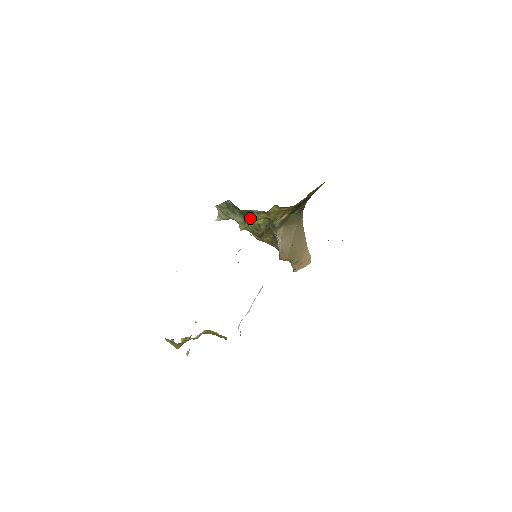
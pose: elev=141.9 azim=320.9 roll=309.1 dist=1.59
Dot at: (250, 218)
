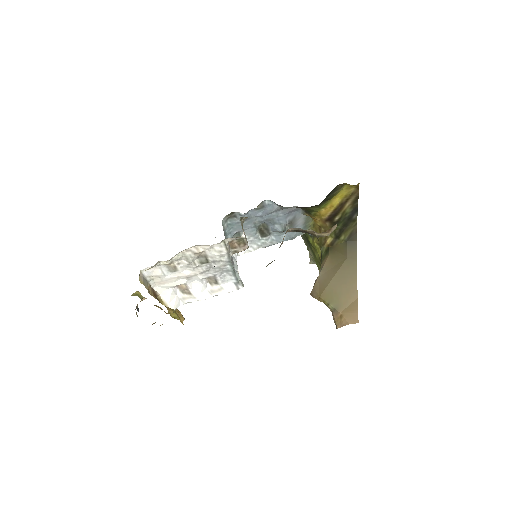
Dot at: (313, 248)
